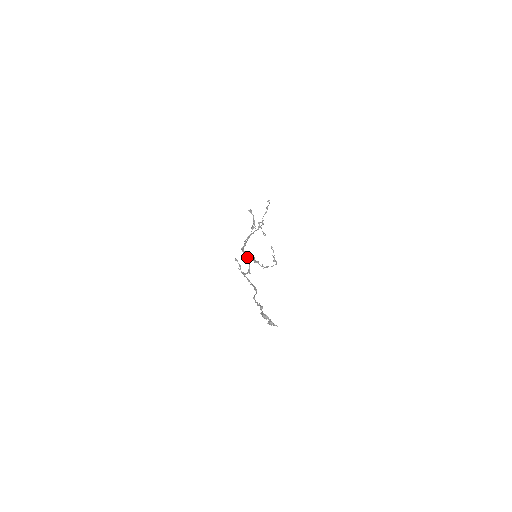
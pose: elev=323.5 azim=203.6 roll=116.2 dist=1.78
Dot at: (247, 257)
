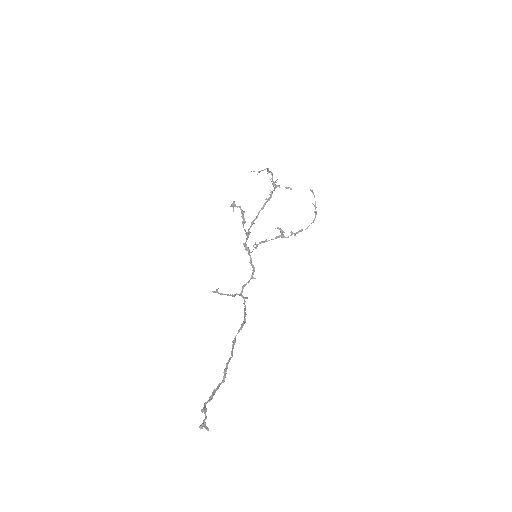
Dot at: occluded
